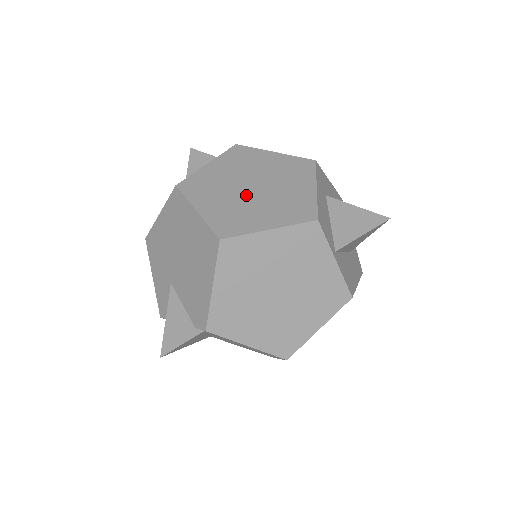
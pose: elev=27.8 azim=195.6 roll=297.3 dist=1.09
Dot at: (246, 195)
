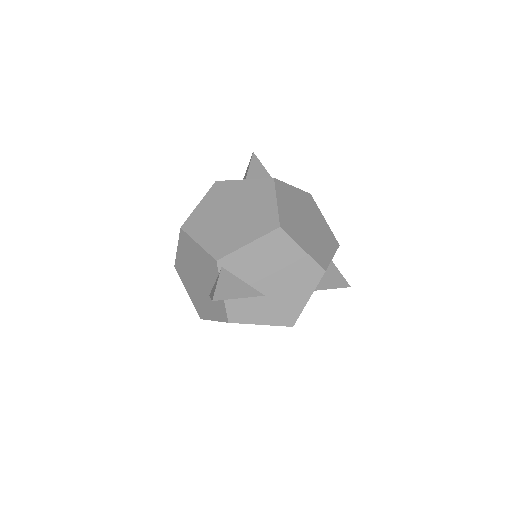
Dot at: occluded
